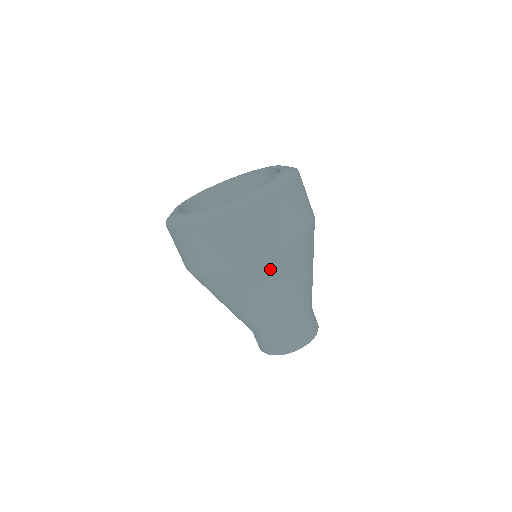
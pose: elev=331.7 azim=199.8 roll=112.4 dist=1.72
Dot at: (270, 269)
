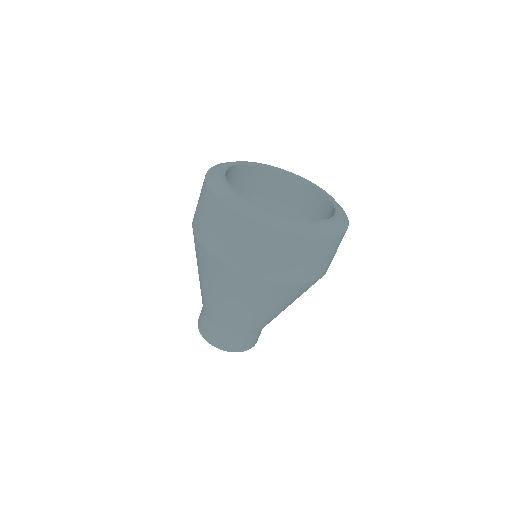
Dot at: (278, 292)
